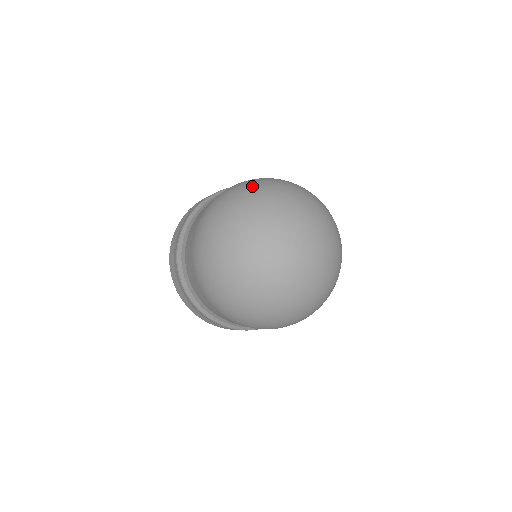
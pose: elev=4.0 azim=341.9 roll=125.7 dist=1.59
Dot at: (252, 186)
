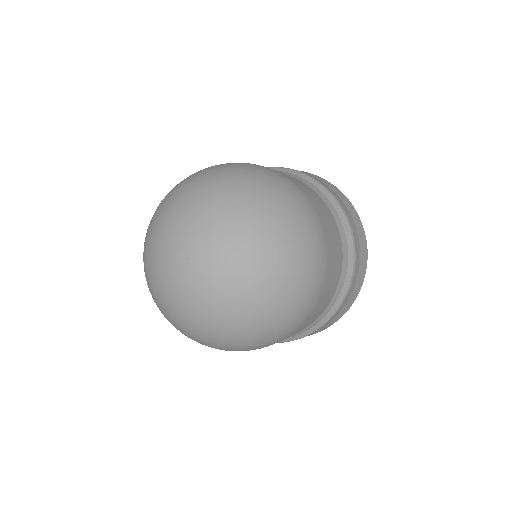
Dot at: (255, 180)
